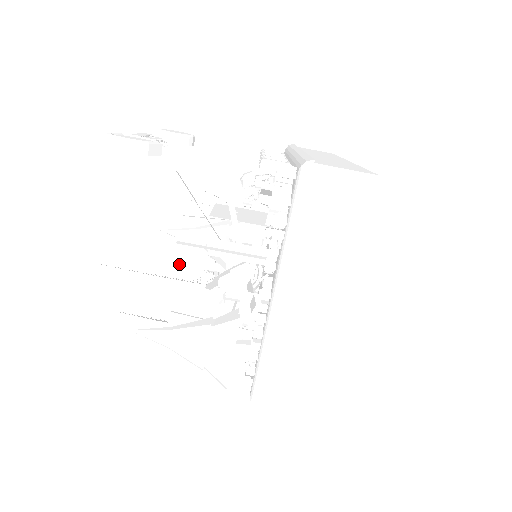
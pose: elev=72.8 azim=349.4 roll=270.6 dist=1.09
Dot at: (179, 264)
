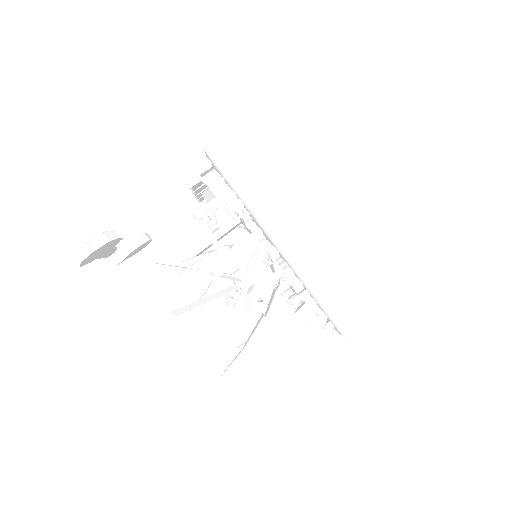
Dot at: occluded
